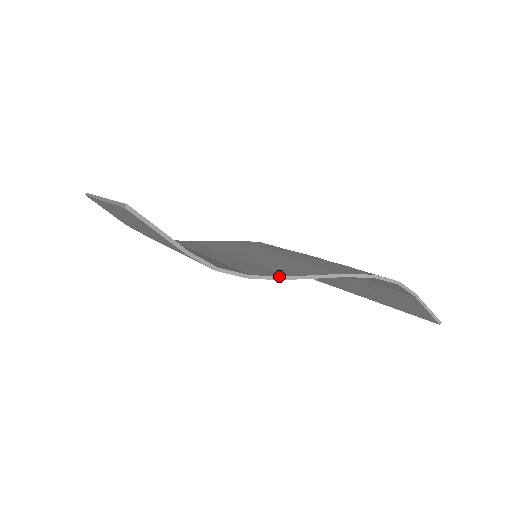
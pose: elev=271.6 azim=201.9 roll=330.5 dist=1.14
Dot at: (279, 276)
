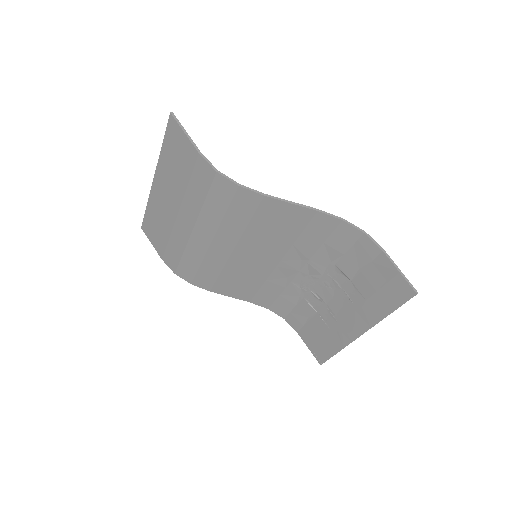
Dot at: (262, 193)
